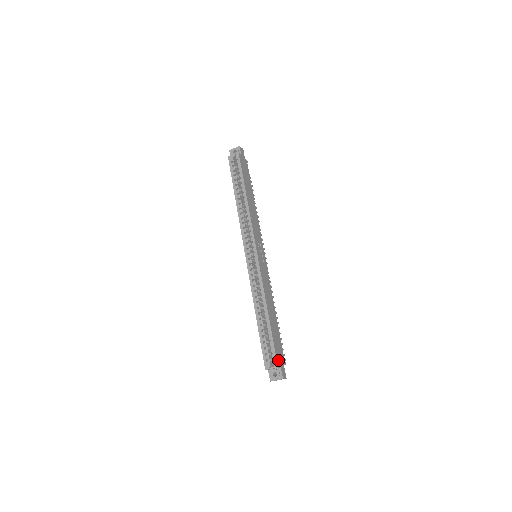
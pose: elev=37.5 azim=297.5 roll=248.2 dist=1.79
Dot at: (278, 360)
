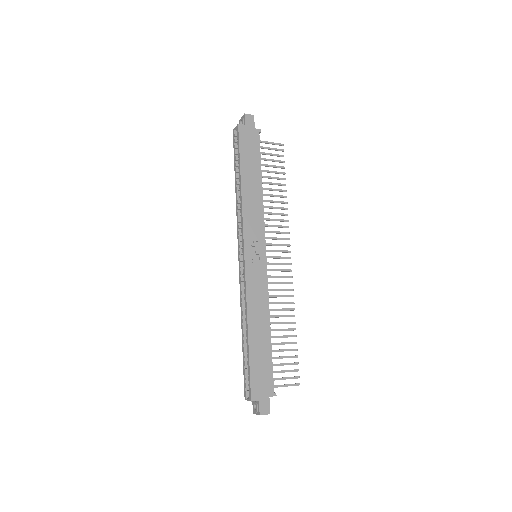
Dot at: (255, 392)
